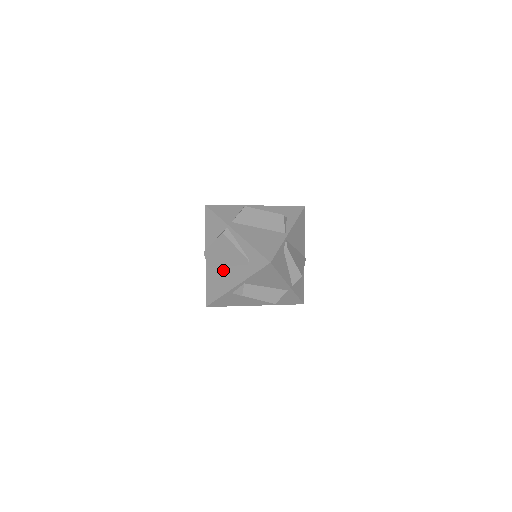
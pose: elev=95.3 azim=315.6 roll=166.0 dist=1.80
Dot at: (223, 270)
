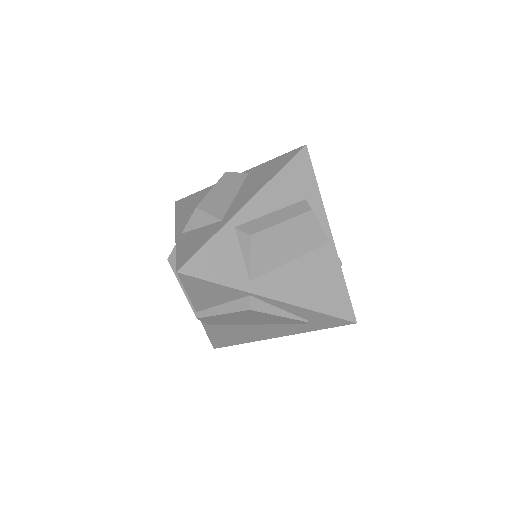
Dot at: (247, 327)
